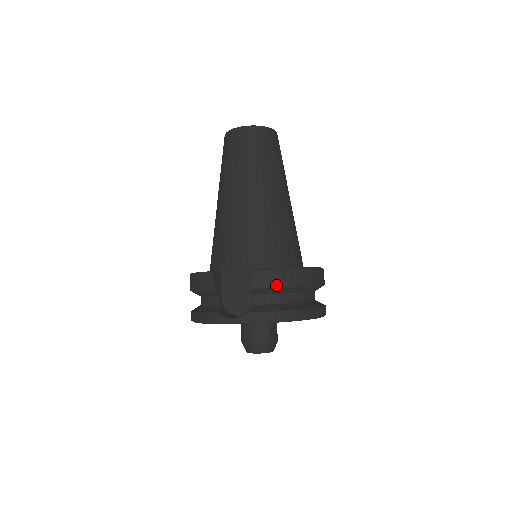
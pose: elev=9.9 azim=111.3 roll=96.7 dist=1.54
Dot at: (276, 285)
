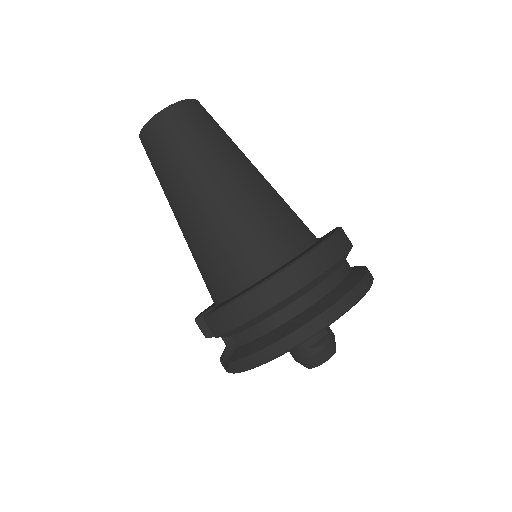
Dot at: (232, 326)
